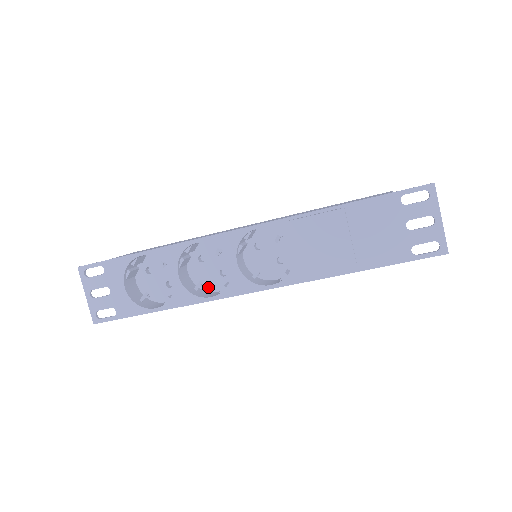
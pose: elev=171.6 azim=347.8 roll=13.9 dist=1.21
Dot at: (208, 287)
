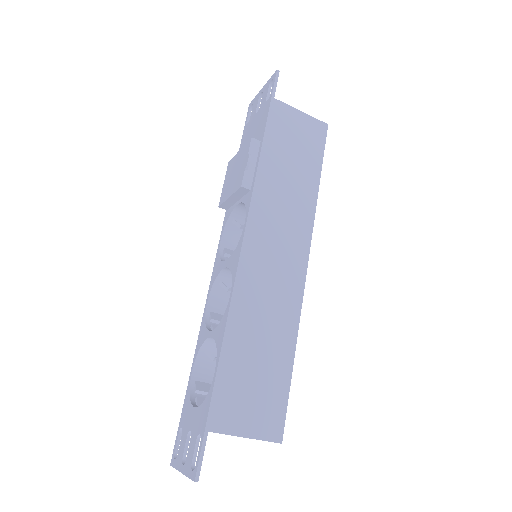
Dot at: occluded
